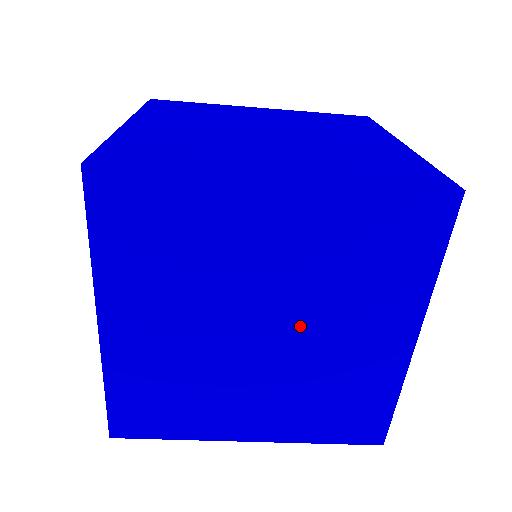
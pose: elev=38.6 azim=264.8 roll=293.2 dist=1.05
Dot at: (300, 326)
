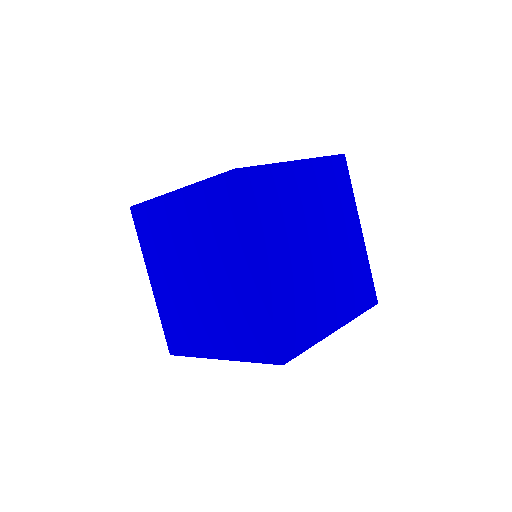
Dot at: occluded
